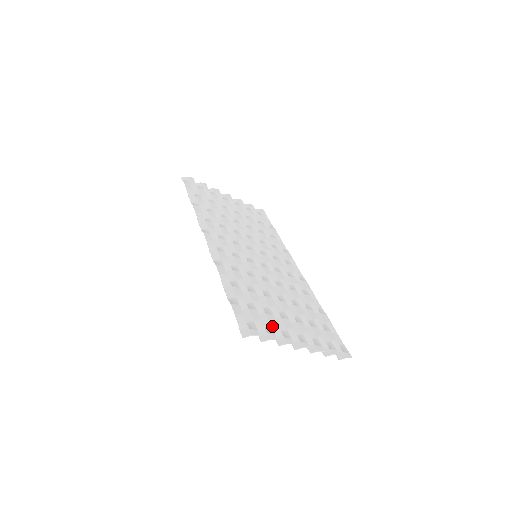
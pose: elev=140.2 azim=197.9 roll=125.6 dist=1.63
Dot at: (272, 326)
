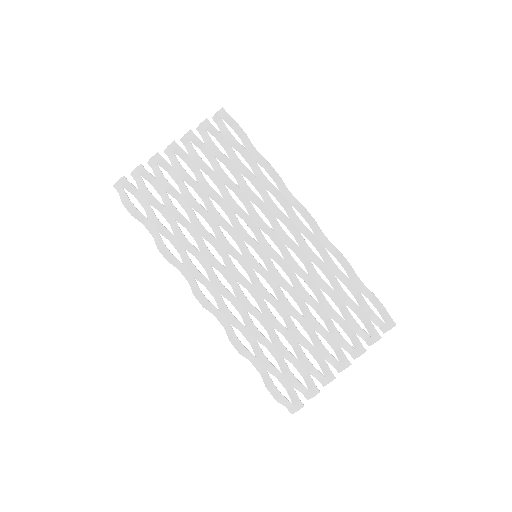
Dot at: (310, 373)
